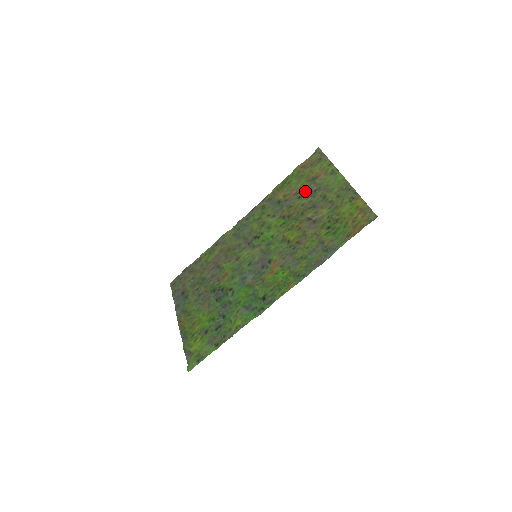
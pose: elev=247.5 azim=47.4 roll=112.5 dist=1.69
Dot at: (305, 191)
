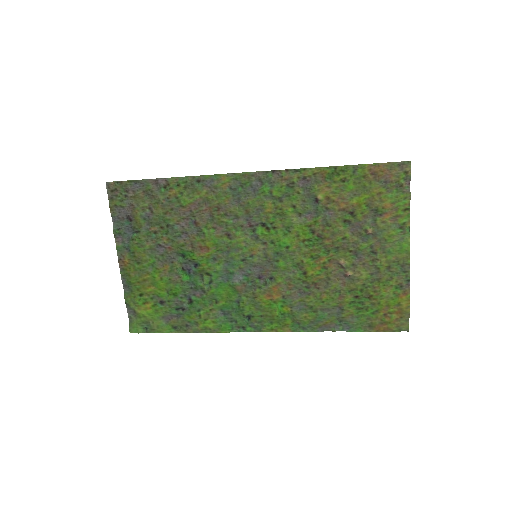
Dot at: (357, 219)
